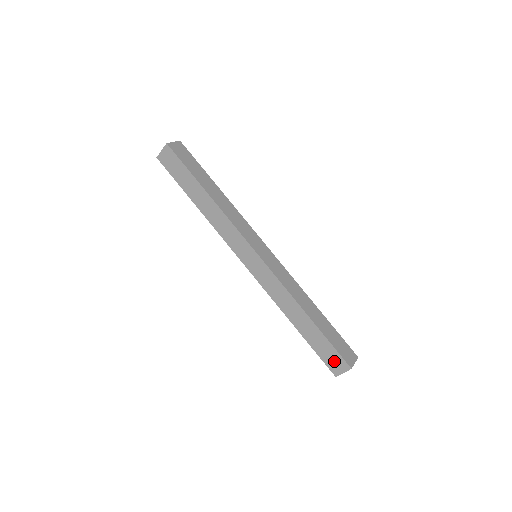
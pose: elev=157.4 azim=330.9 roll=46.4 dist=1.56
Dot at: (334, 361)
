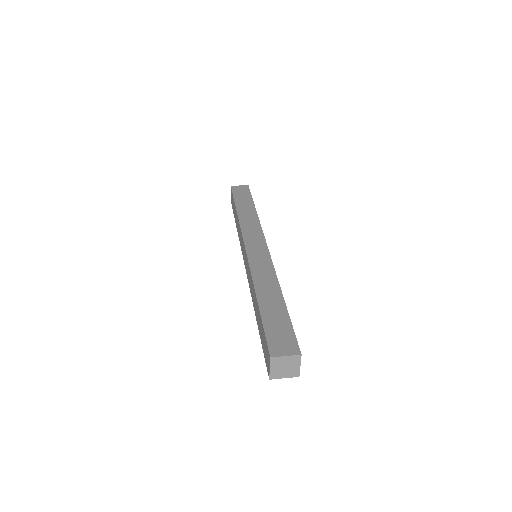
Dot at: (266, 353)
